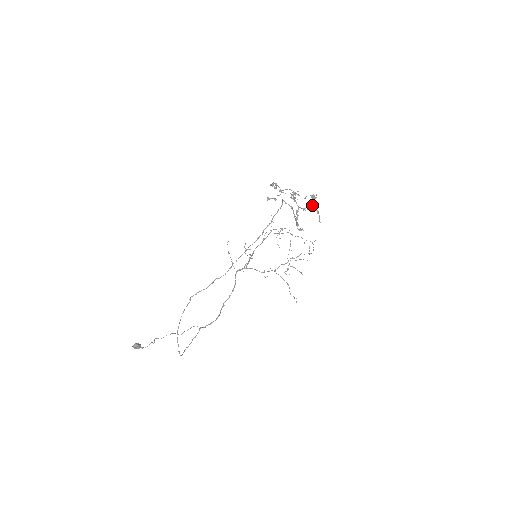
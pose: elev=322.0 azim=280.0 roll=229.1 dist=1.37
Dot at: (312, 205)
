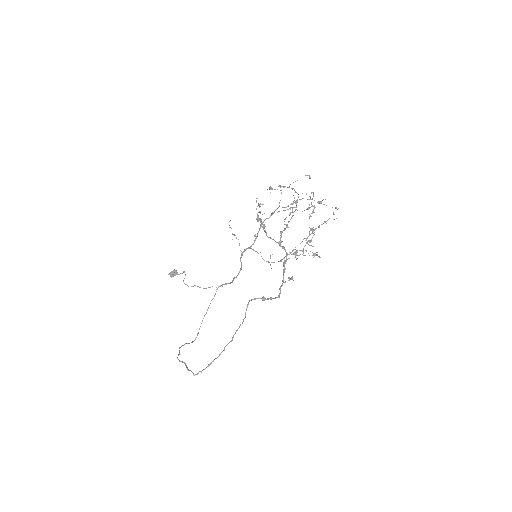
Dot at: occluded
